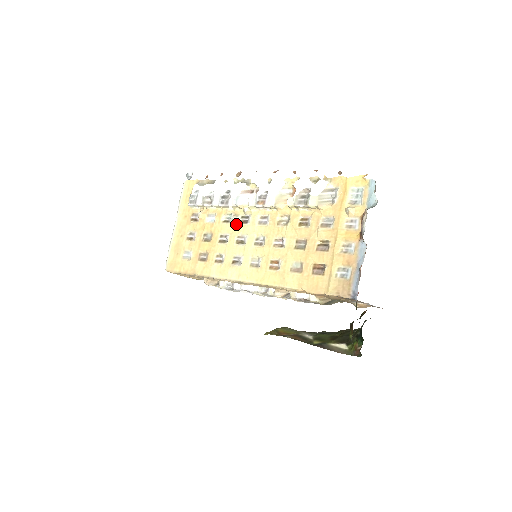
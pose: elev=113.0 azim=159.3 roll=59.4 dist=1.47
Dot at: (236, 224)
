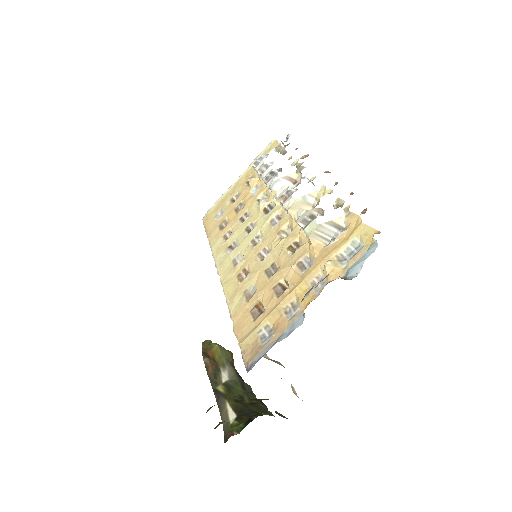
Dot at: (260, 209)
